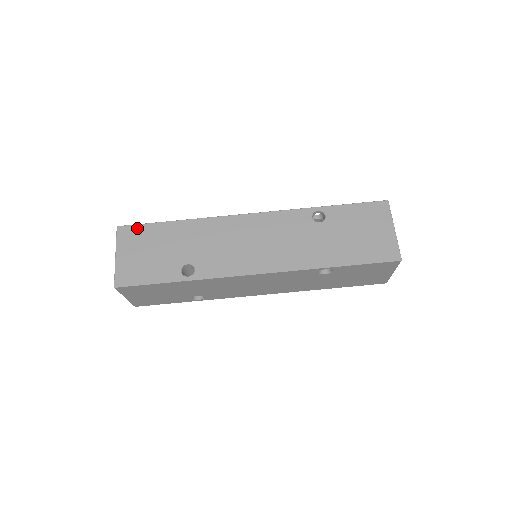
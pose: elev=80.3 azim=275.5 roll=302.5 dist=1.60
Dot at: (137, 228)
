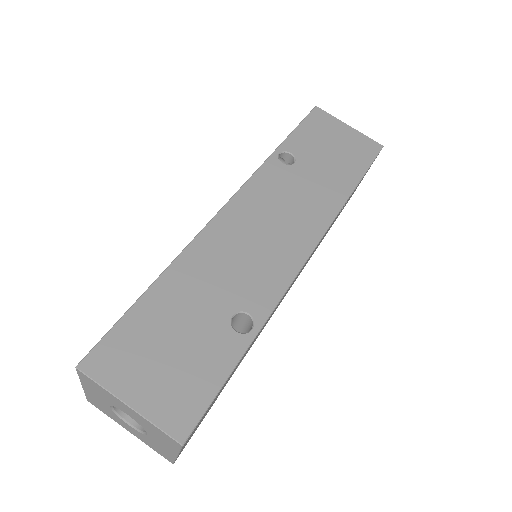
Dot at: (111, 340)
